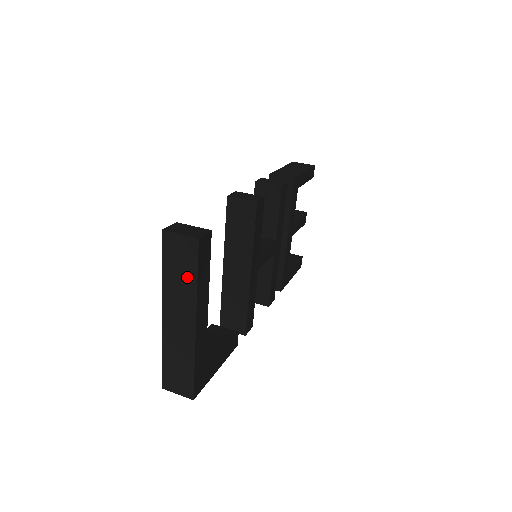
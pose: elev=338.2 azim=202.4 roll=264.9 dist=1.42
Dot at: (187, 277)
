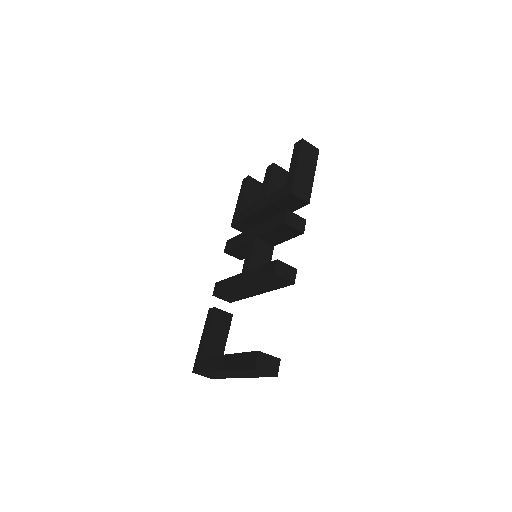
Dot at: (254, 375)
